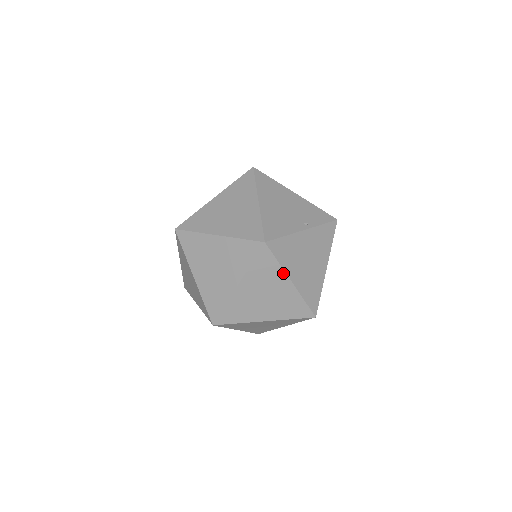
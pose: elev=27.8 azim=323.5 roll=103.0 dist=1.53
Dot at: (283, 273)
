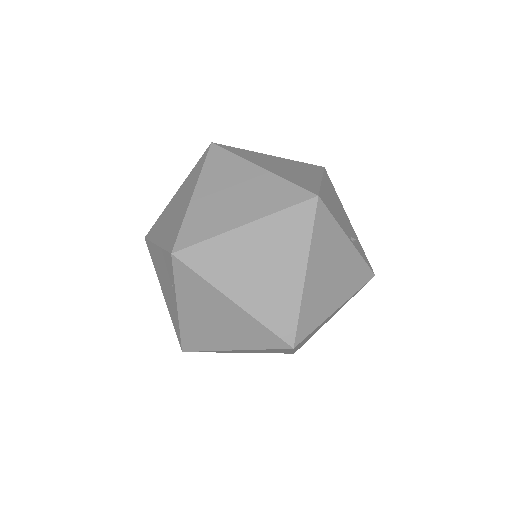
Dot at: (306, 253)
